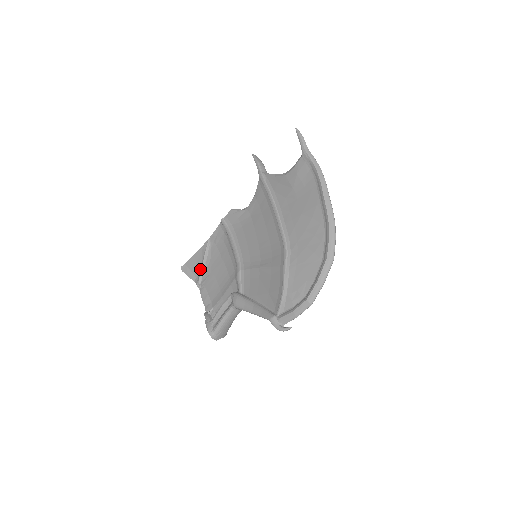
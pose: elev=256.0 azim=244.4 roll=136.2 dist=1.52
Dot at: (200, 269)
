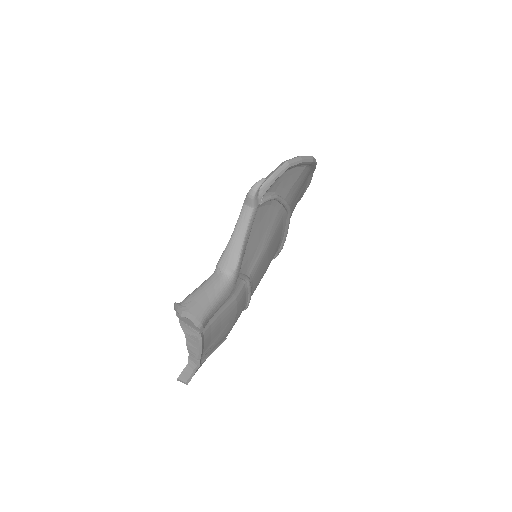
Dot at: occluded
